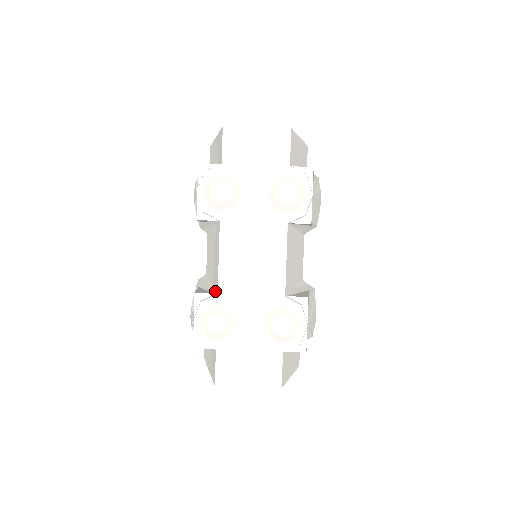
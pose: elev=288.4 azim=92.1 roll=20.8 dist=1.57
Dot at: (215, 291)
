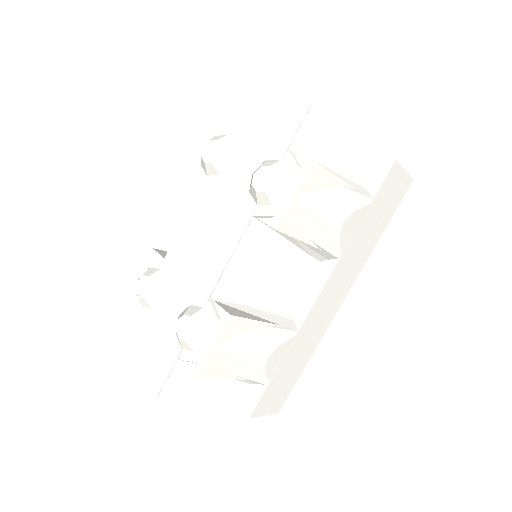
Dot at: occluded
